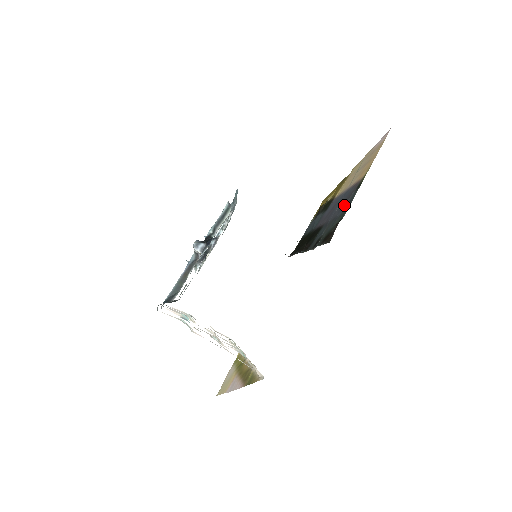
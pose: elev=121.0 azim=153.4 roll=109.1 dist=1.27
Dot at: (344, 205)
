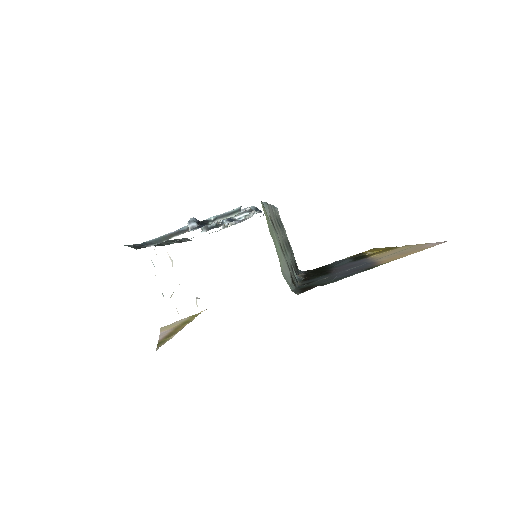
Dot at: (347, 273)
